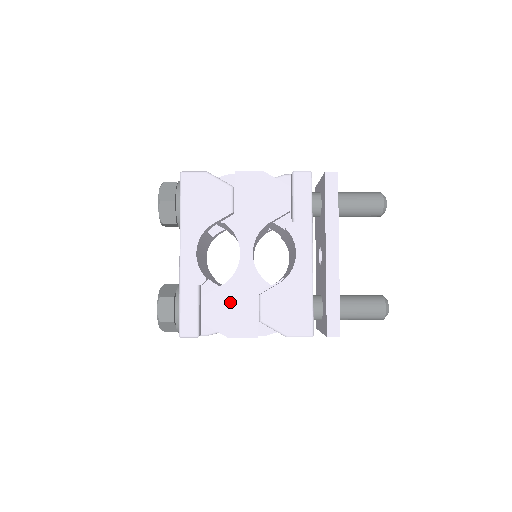
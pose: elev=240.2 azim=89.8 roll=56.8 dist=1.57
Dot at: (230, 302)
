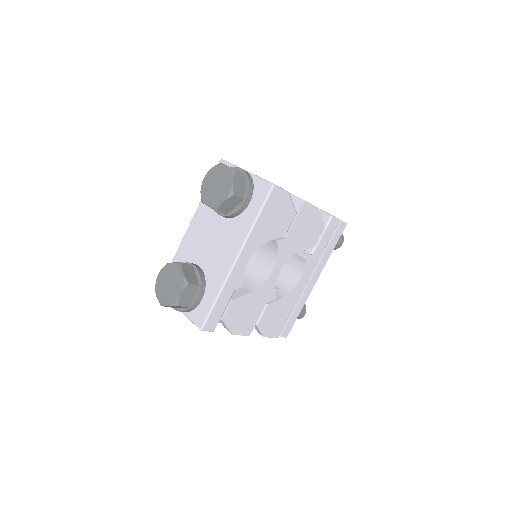
Dot at: (248, 307)
